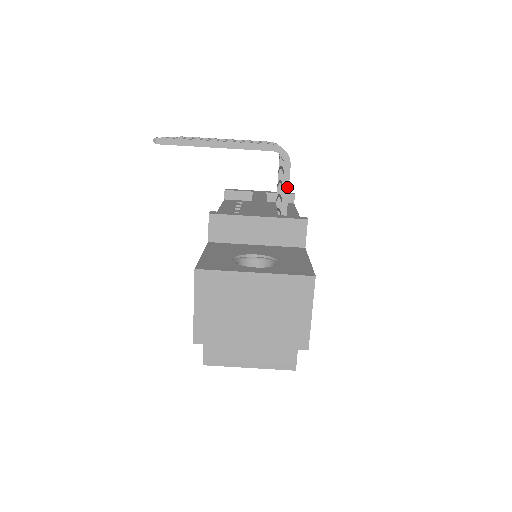
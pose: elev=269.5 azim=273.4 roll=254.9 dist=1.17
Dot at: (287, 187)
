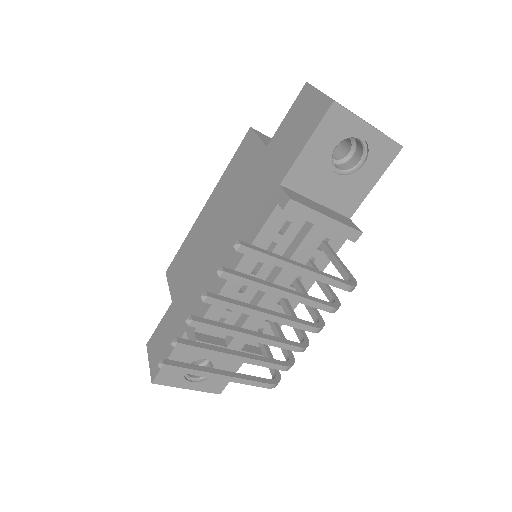
Dot at: occluded
